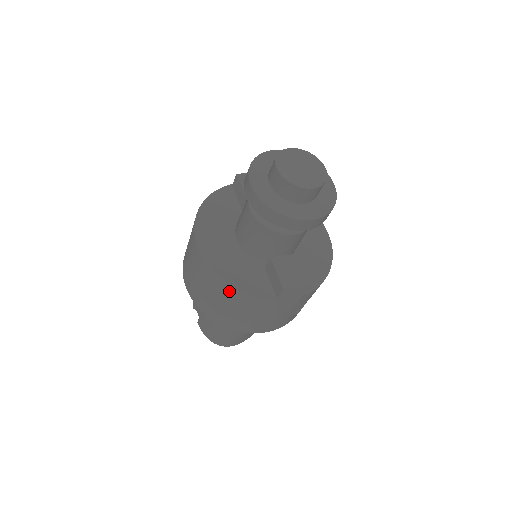
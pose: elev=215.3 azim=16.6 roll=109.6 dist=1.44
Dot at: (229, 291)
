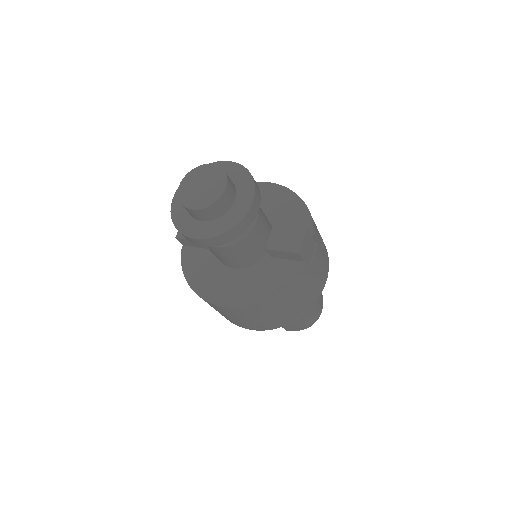
Dot at: (276, 300)
